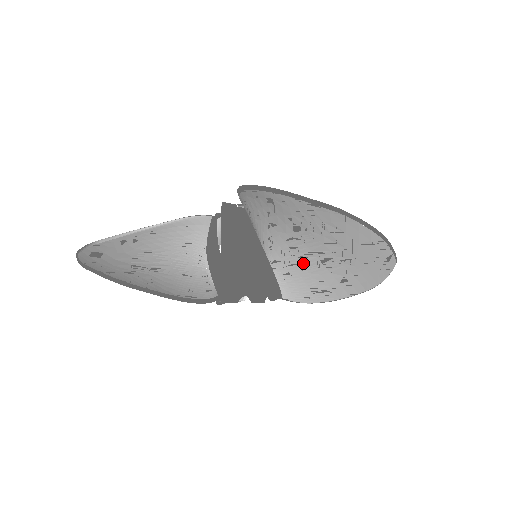
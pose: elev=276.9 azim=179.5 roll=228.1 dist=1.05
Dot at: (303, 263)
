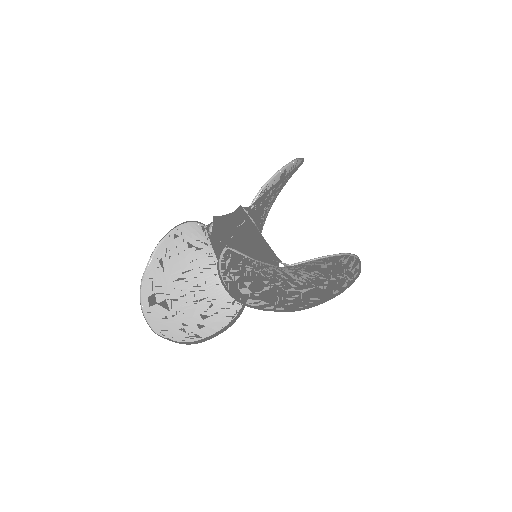
Dot at: (293, 272)
